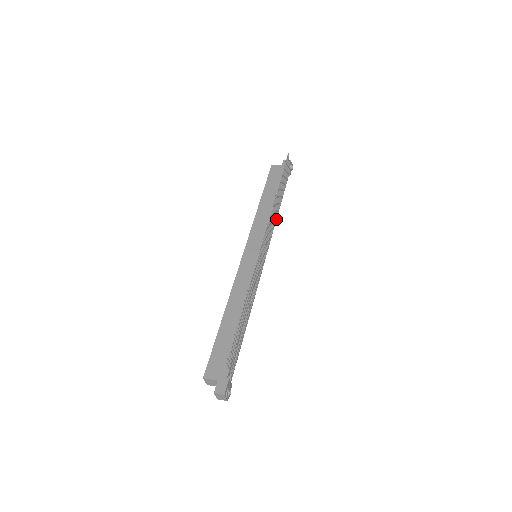
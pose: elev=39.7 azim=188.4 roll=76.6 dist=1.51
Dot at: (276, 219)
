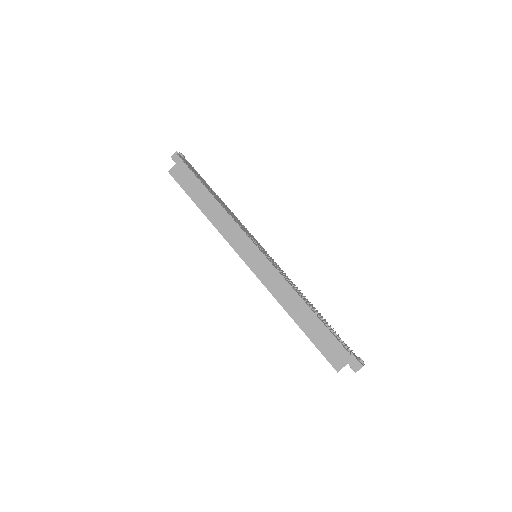
Dot at: (233, 213)
